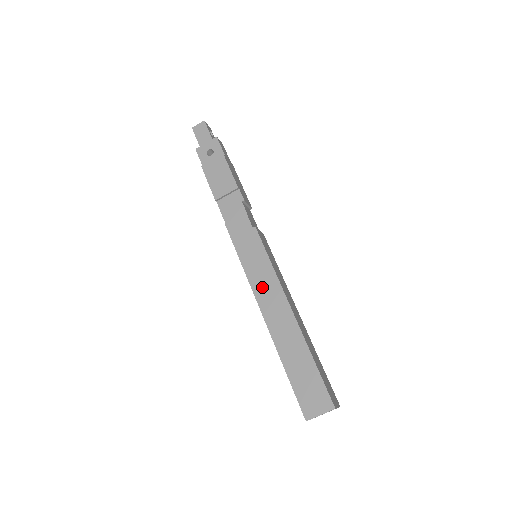
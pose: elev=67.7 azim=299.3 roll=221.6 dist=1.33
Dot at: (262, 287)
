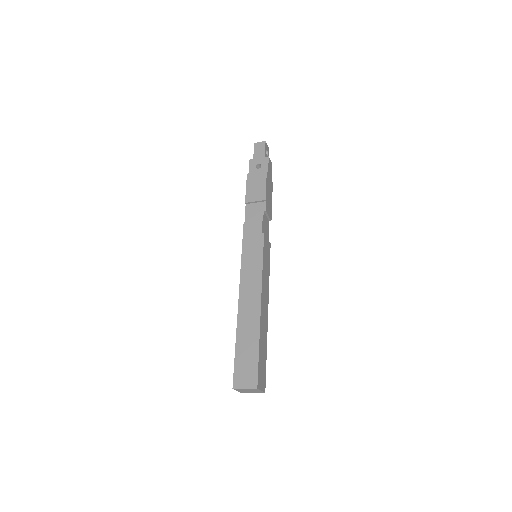
Dot at: (248, 279)
